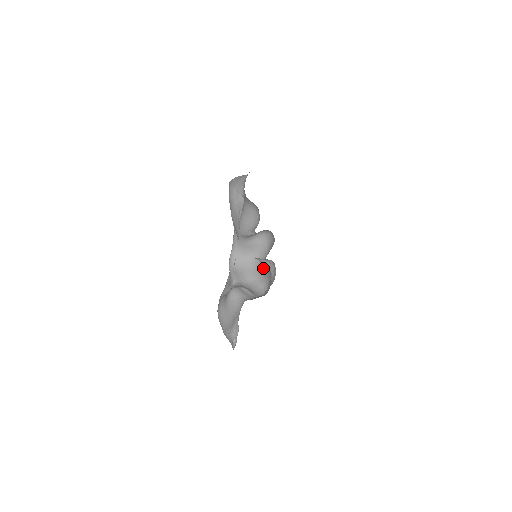
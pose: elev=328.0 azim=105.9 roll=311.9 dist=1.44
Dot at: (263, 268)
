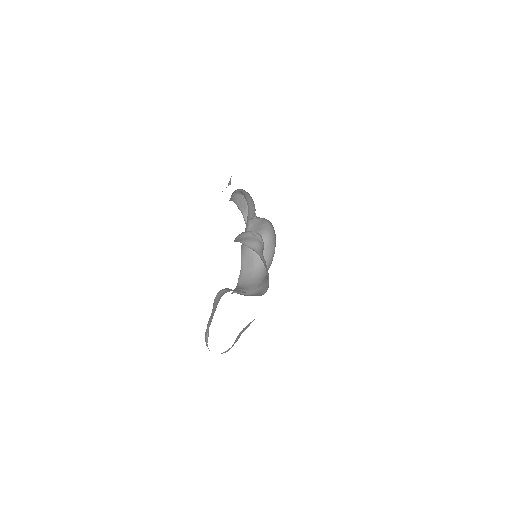
Dot at: occluded
